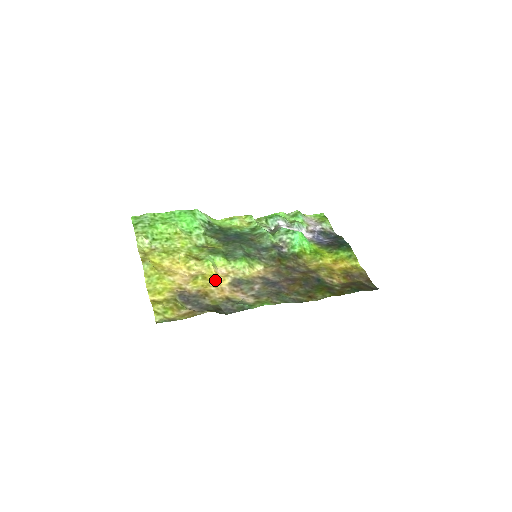
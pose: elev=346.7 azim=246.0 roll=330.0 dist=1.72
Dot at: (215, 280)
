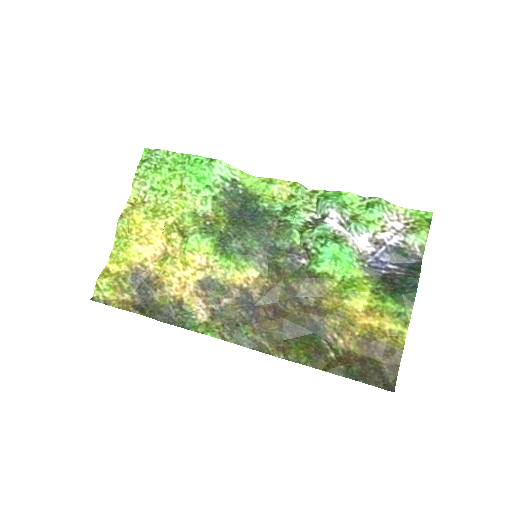
Dot at: (185, 270)
